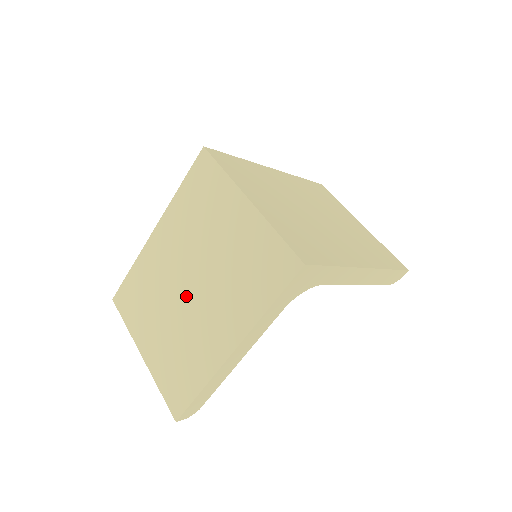
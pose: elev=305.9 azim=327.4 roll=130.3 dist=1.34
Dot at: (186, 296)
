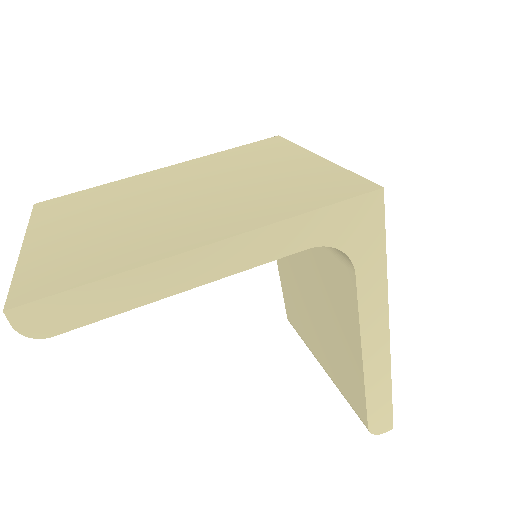
Dot at: (168, 203)
